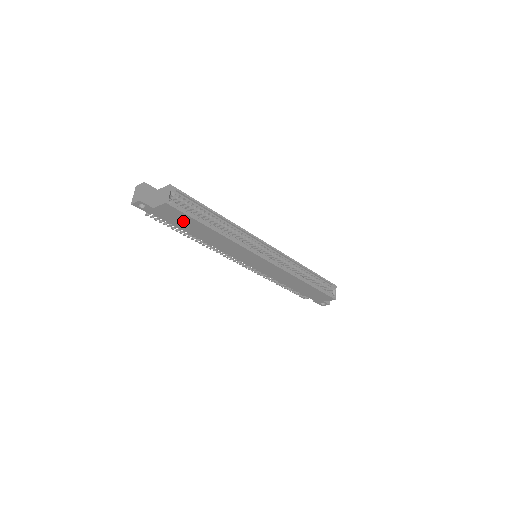
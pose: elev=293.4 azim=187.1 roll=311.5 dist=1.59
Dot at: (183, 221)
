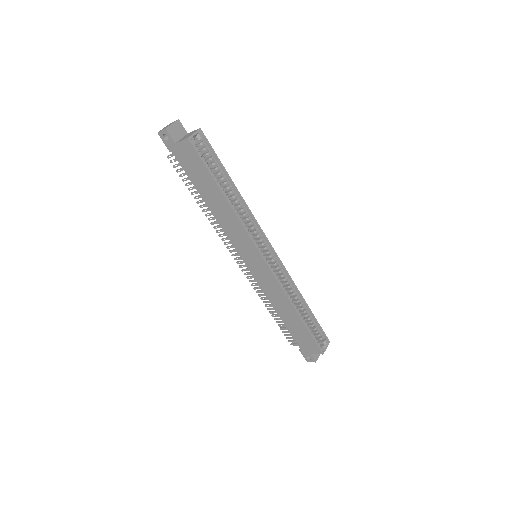
Dot at: (198, 171)
